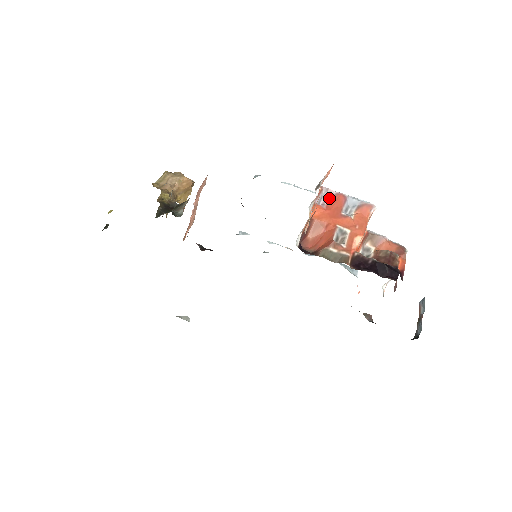
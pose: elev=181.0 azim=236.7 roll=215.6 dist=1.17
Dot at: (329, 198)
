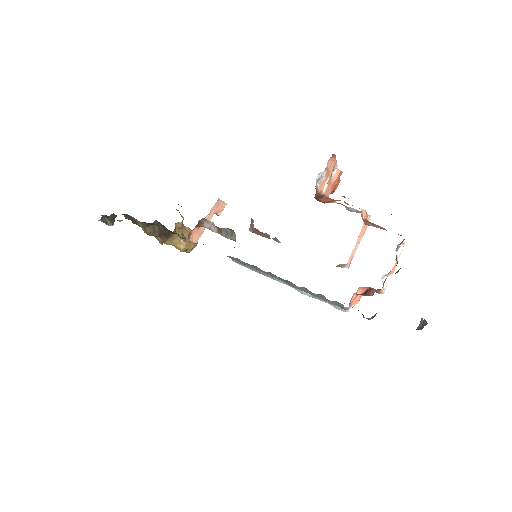
Dot at: occluded
